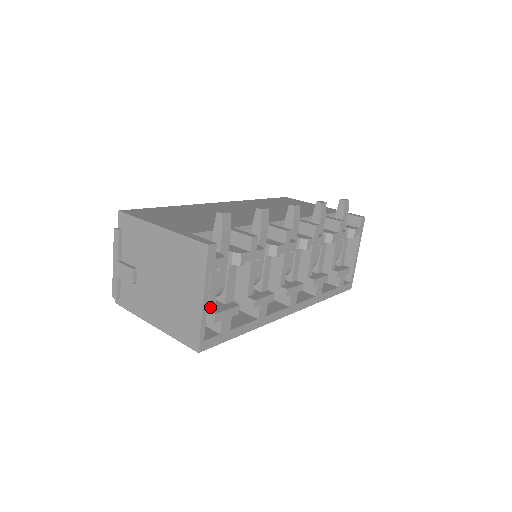
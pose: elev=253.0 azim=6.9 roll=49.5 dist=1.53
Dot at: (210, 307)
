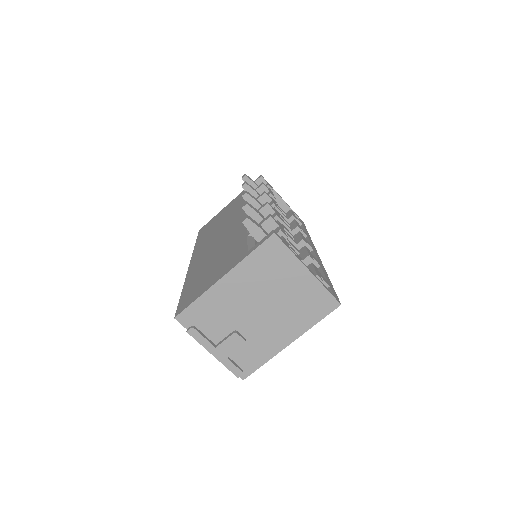
Dot at: occluded
